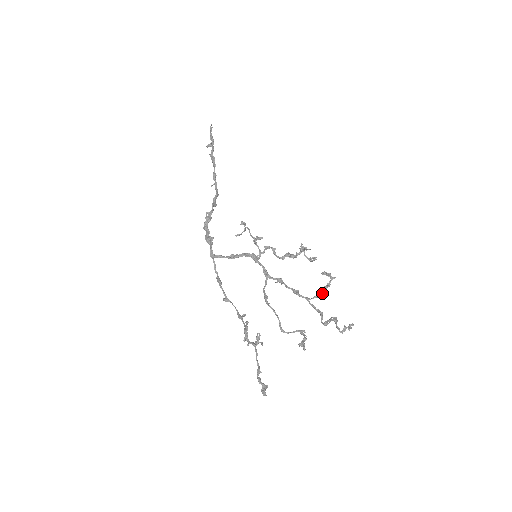
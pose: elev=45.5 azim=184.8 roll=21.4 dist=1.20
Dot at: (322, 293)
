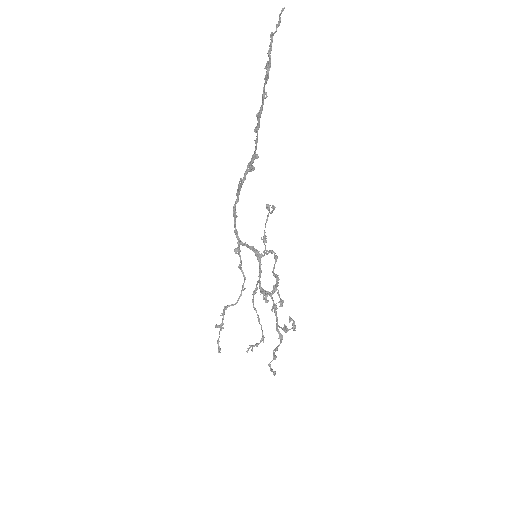
Dot at: (283, 330)
